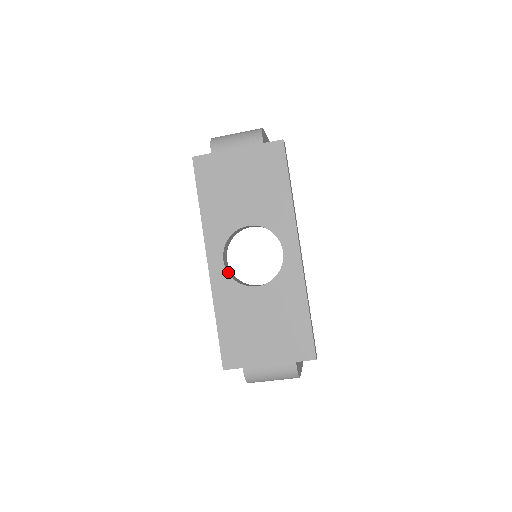
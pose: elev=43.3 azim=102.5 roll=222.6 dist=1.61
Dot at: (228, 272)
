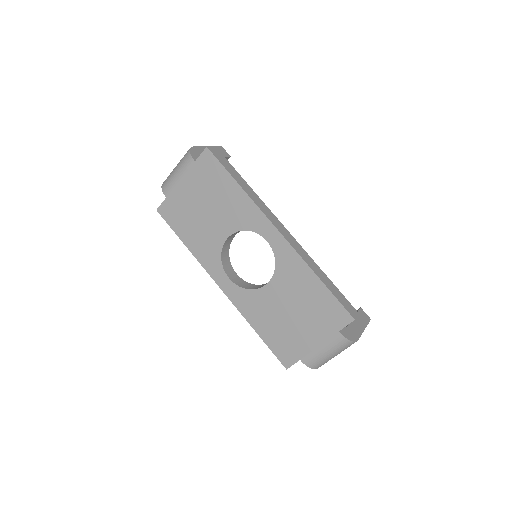
Dot at: (239, 285)
